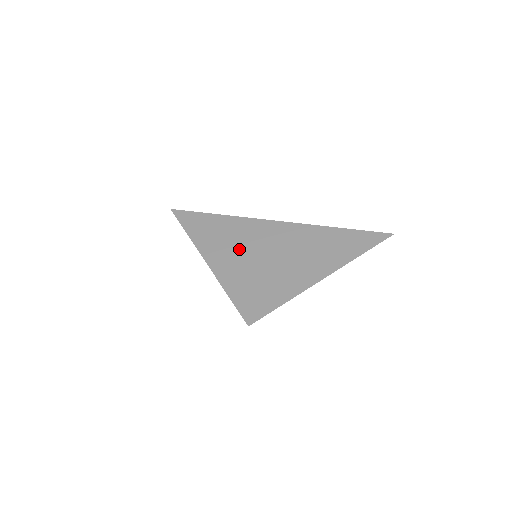
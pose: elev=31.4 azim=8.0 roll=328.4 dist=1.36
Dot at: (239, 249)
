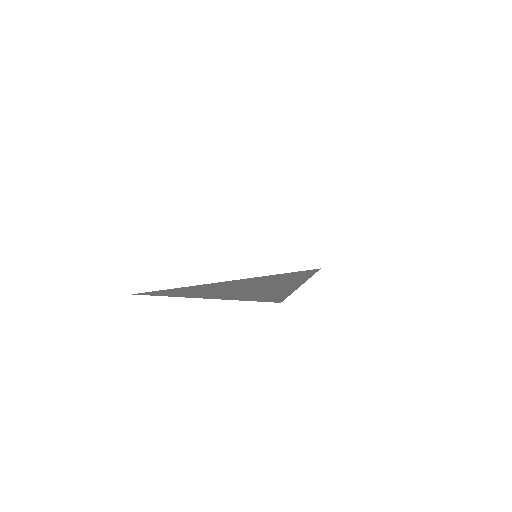
Dot at: (222, 290)
